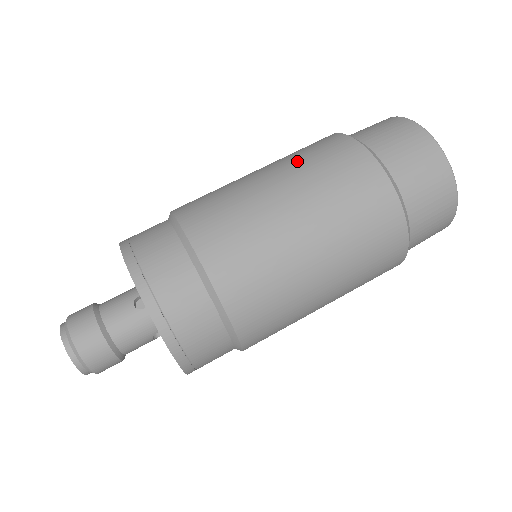
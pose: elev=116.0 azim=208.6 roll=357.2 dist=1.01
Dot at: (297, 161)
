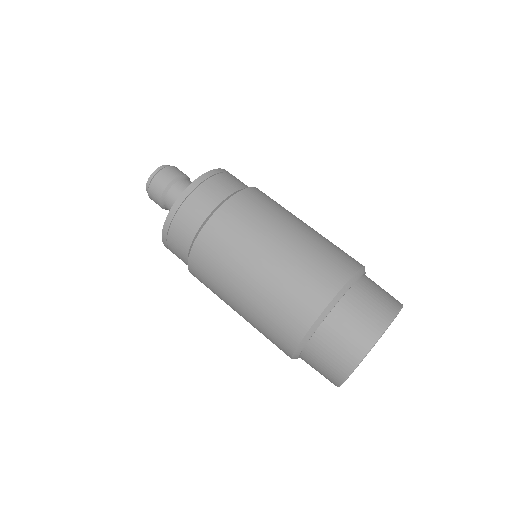
Dot at: occluded
